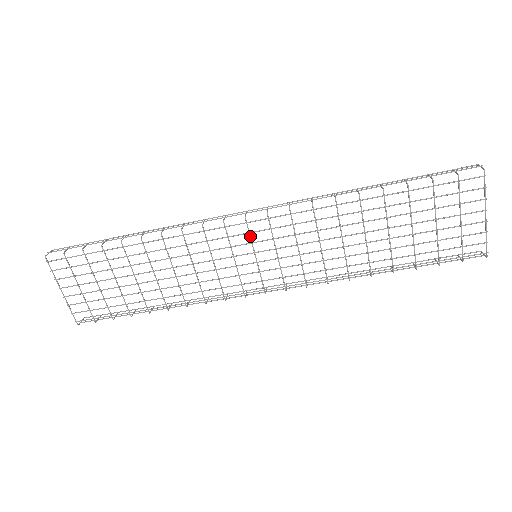
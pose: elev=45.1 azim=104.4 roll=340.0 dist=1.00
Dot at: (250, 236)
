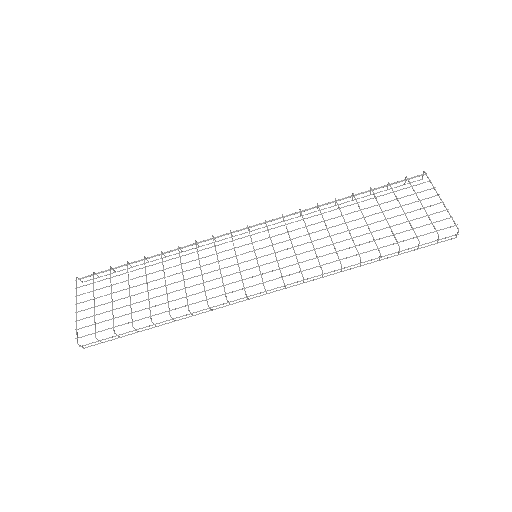
Dot at: (251, 238)
